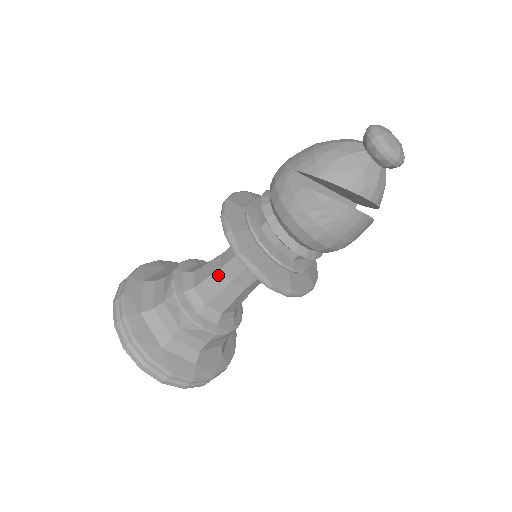
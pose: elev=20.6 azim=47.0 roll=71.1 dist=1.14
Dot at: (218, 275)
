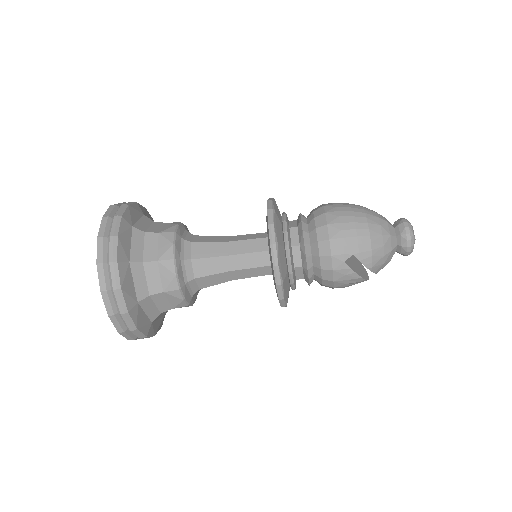
Dot at: (225, 275)
